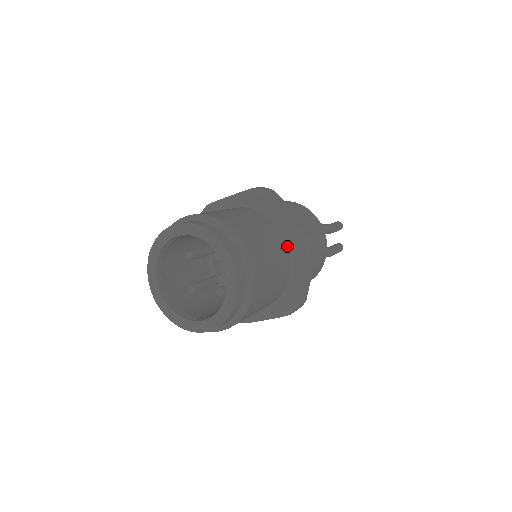
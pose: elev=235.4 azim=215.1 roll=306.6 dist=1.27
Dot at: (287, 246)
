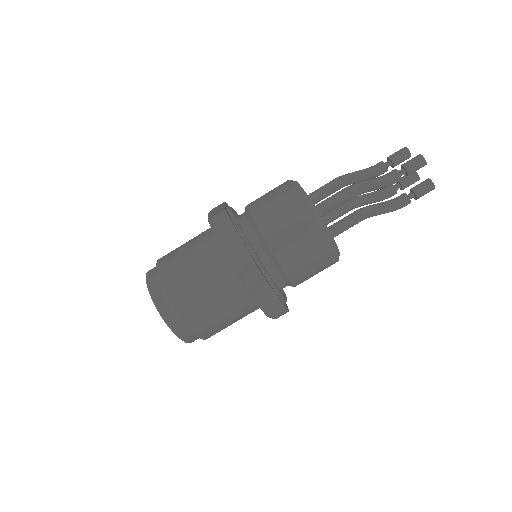
Dot at: (237, 280)
